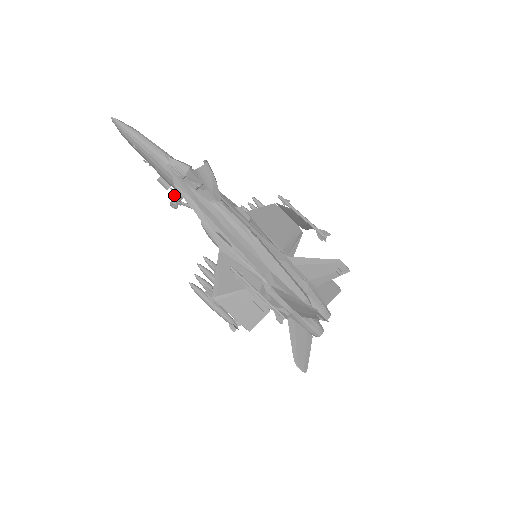
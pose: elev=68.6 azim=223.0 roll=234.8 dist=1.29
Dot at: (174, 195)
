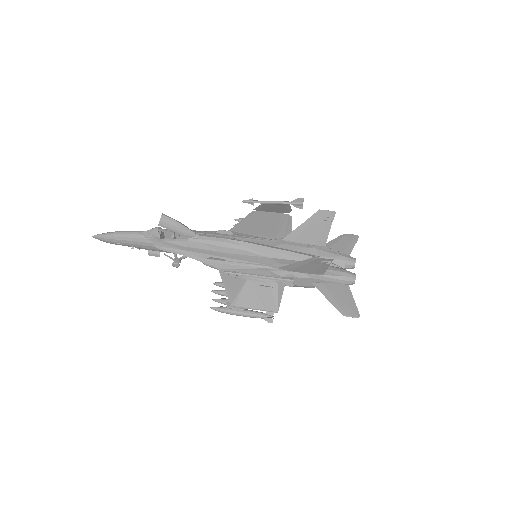
Dot at: (170, 257)
